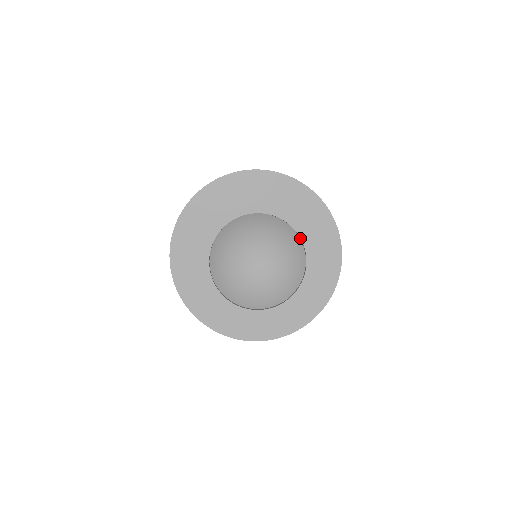
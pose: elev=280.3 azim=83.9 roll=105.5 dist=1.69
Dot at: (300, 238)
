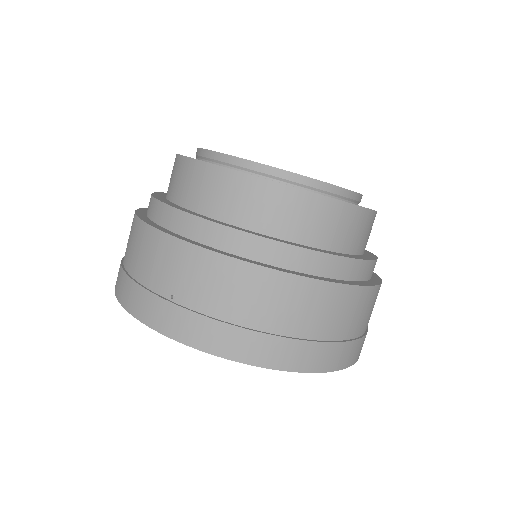
Dot at: occluded
